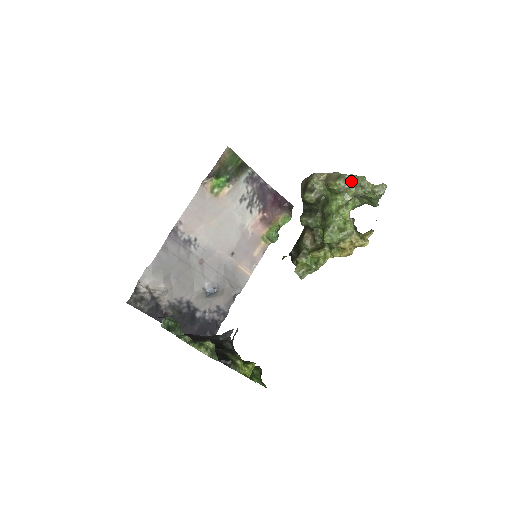
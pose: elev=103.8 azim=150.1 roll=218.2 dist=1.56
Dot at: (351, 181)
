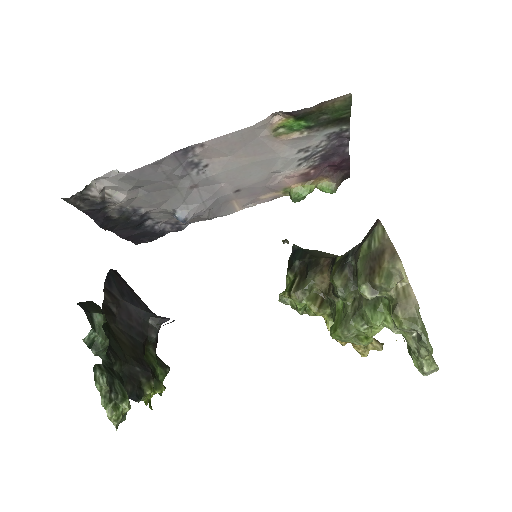
Dot at: occluded
